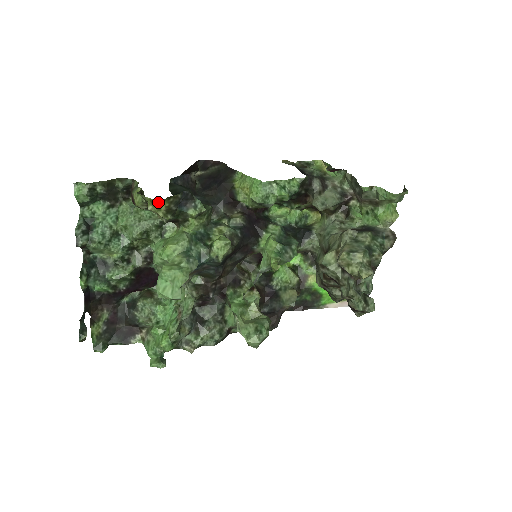
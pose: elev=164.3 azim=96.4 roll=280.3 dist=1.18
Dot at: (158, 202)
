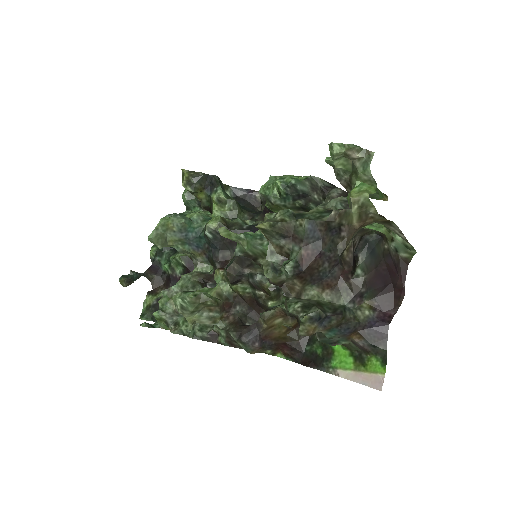
Dot at: (183, 173)
